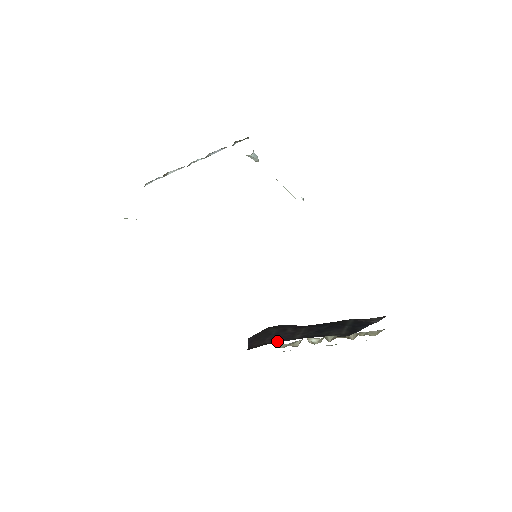
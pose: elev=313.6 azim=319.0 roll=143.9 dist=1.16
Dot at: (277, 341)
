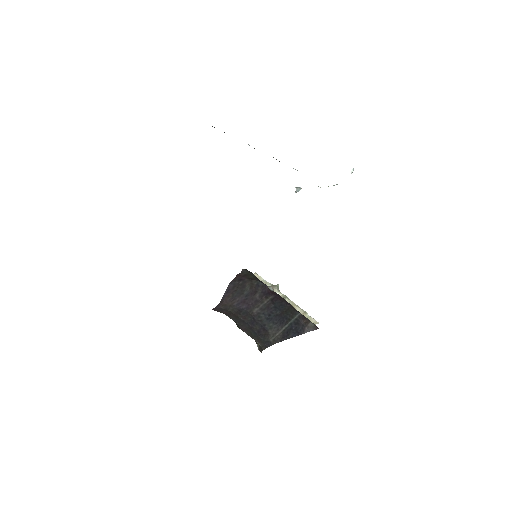
Dot at: (240, 307)
